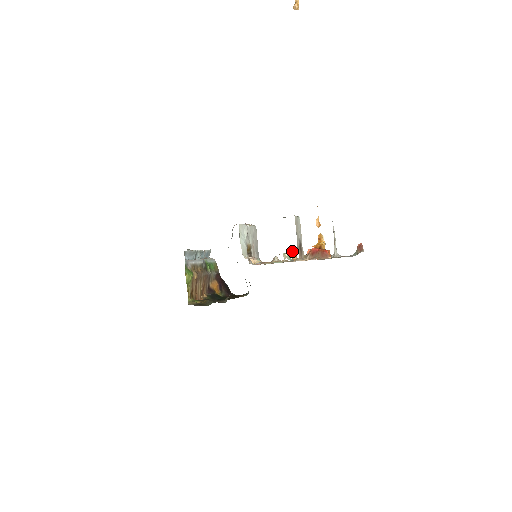
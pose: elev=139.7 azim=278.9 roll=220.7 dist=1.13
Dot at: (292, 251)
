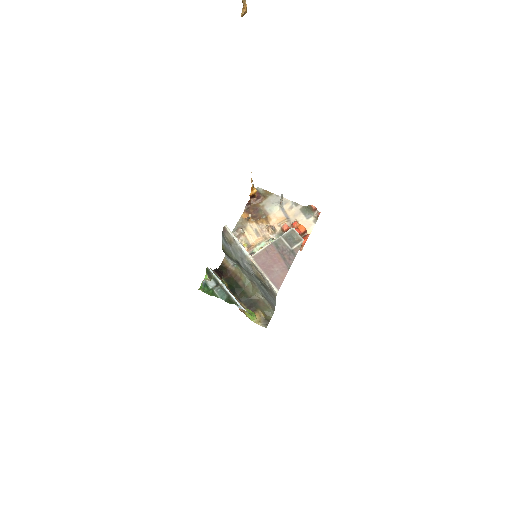
Dot at: (249, 218)
